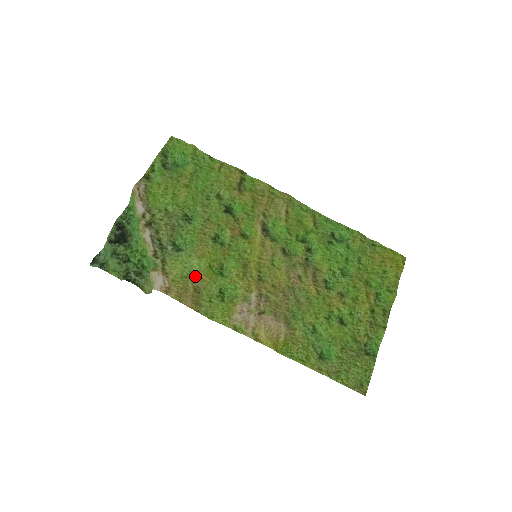
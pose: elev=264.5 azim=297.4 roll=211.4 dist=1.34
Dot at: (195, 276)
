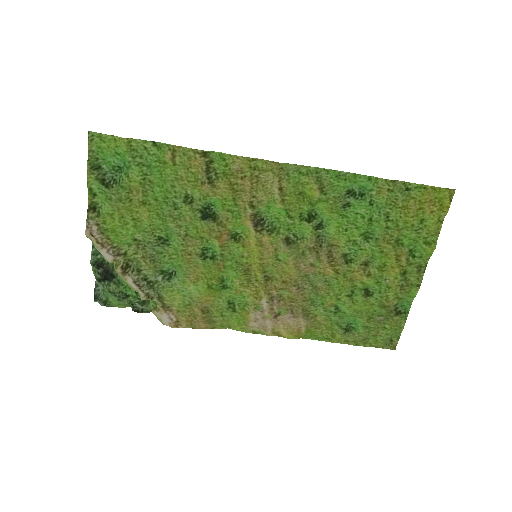
Dot at: (198, 300)
